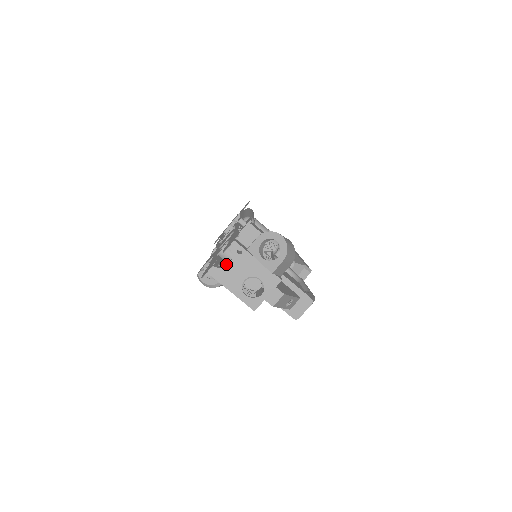
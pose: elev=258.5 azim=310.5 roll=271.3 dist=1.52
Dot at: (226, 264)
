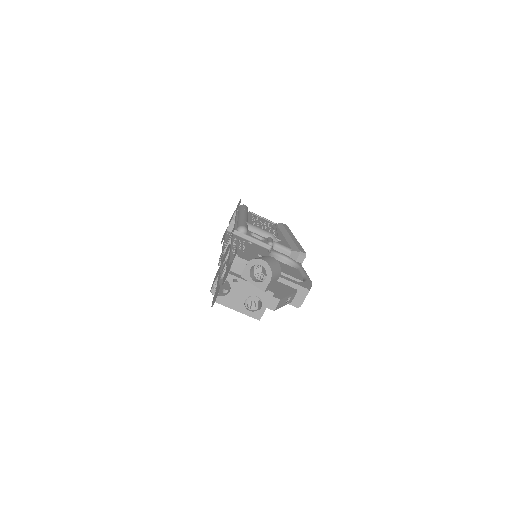
Dot at: (229, 284)
